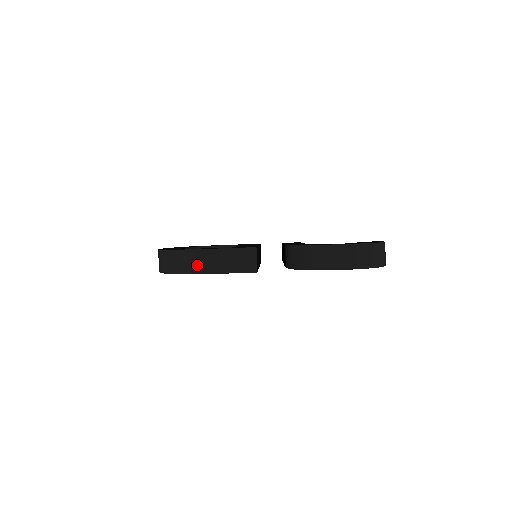
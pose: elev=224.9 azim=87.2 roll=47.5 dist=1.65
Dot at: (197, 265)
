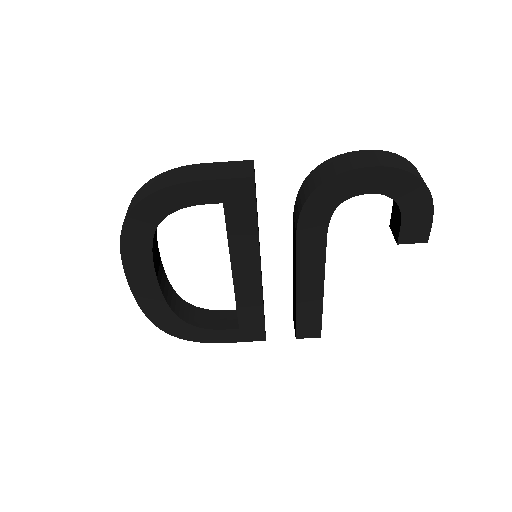
Dot at: (174, 179)
